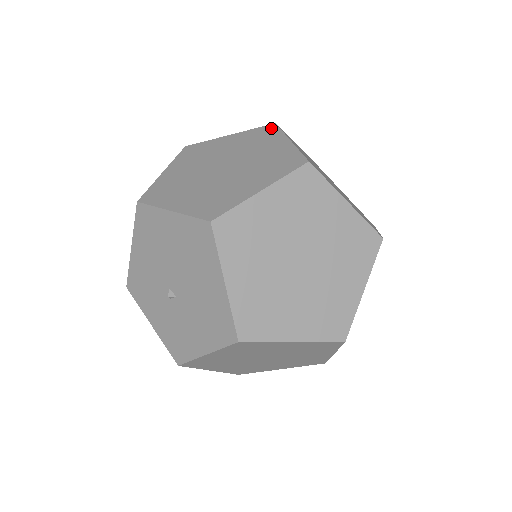
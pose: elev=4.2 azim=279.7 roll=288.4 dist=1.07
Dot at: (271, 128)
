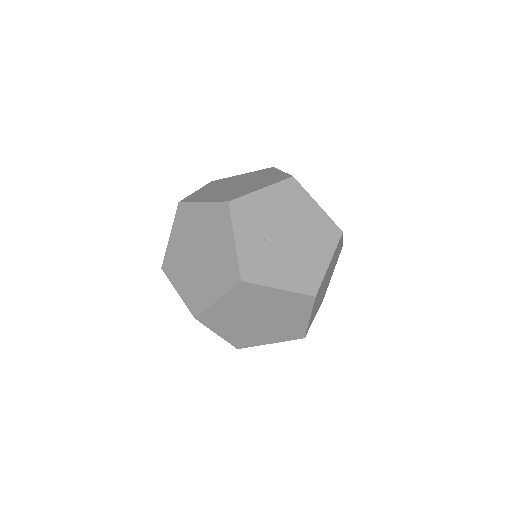
Dot at: (225, 210)
